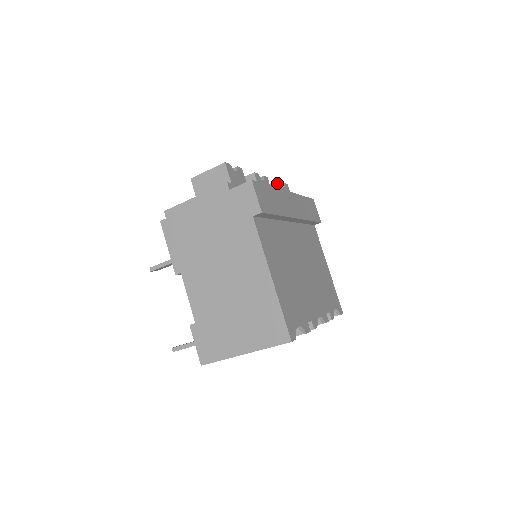
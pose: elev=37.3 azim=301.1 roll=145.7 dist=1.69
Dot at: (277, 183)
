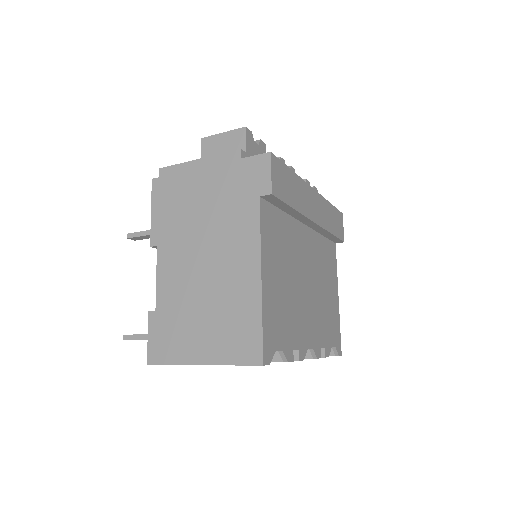
Dot at: occluded
